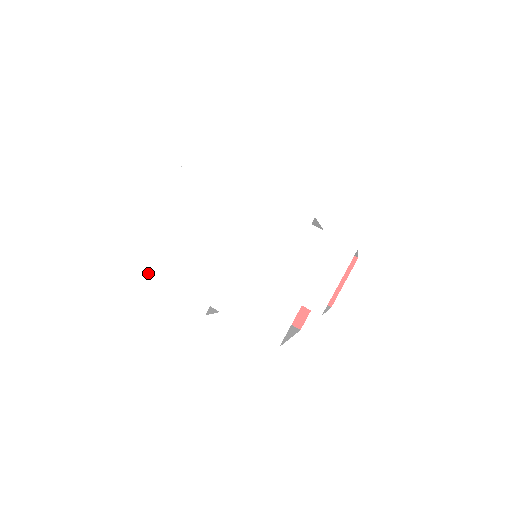
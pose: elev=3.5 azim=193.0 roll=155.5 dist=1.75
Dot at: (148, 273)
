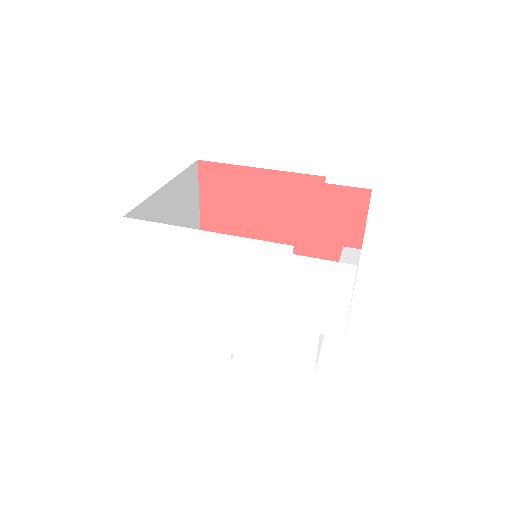
Dot at: (158, 339)
